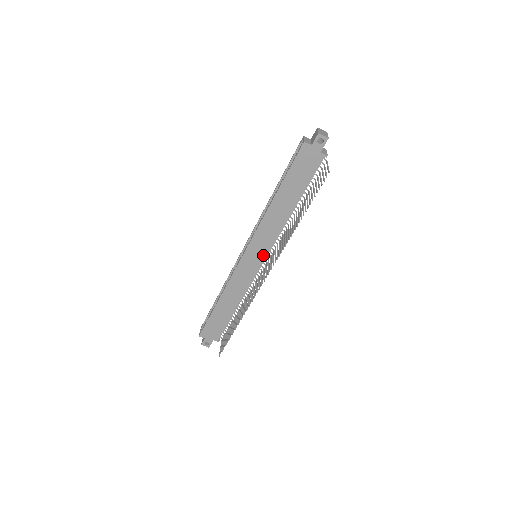
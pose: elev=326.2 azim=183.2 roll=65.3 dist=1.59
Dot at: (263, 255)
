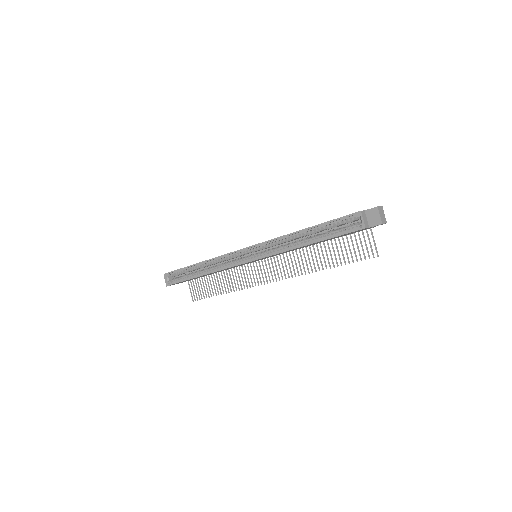
Dot at: (265, 258)
